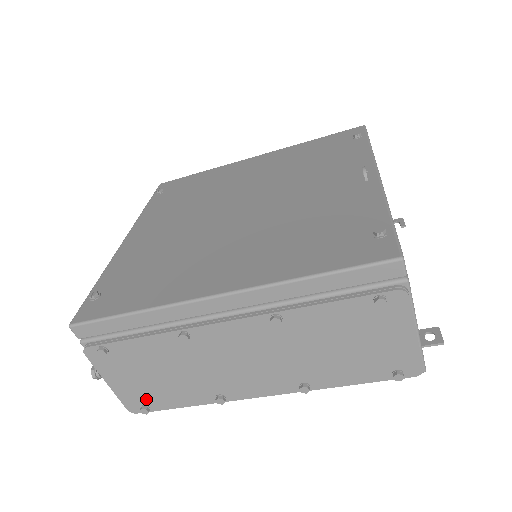
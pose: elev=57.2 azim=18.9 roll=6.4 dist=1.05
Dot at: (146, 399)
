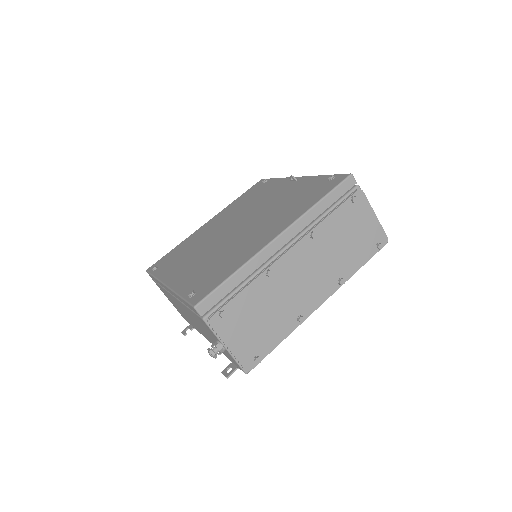
Dot at: (256, 349)
